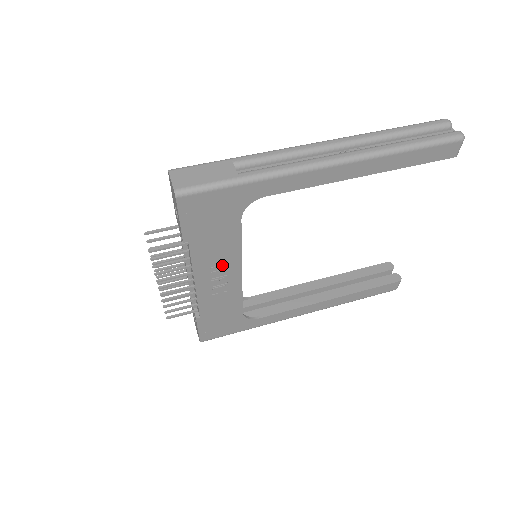
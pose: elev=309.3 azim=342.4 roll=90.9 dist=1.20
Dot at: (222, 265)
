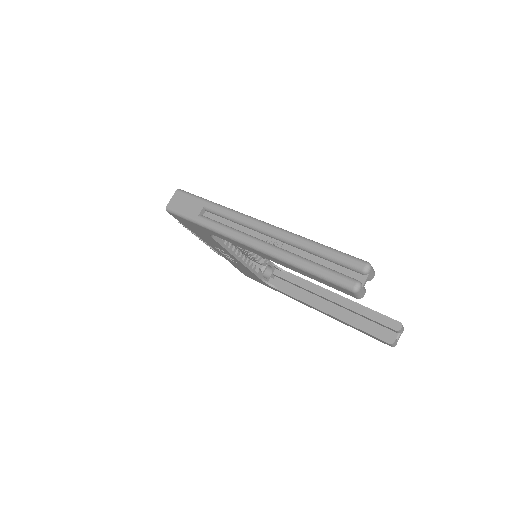
Dot at: (223, 251)
